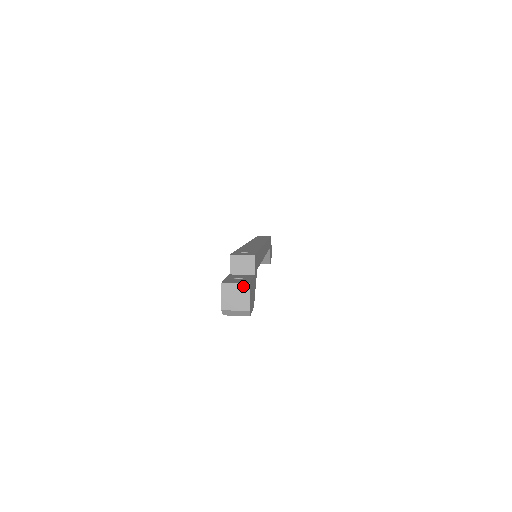
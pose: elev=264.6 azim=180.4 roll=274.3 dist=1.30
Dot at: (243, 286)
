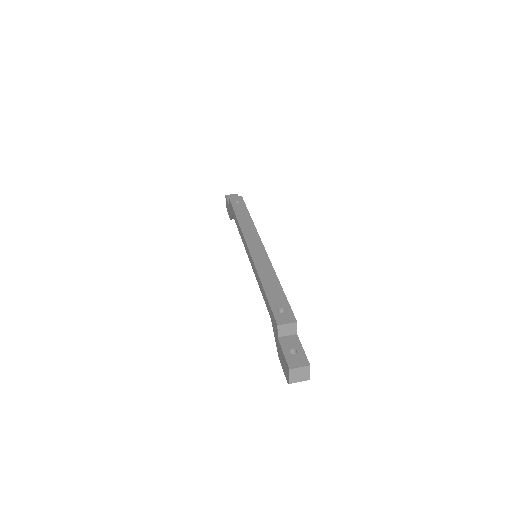
Dot at: (305, 368)
